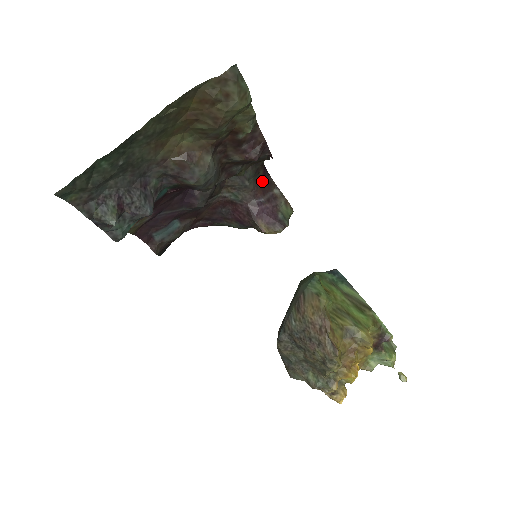
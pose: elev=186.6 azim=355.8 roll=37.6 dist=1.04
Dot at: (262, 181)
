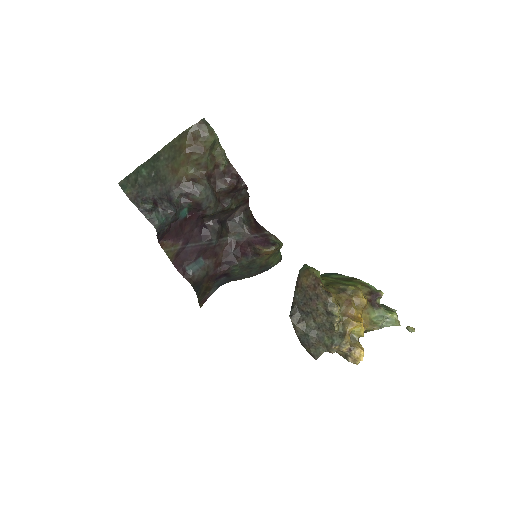
Dot at: (255, 226)
